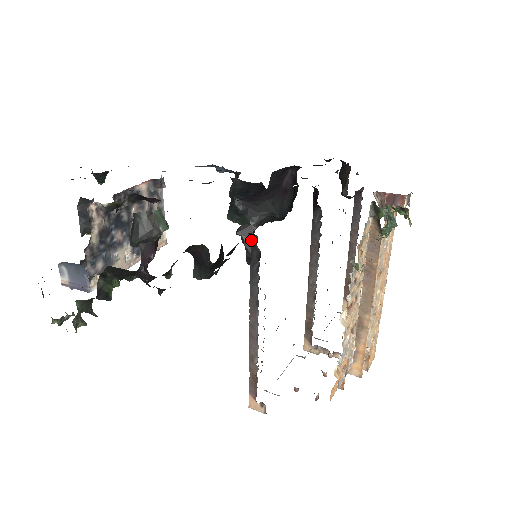
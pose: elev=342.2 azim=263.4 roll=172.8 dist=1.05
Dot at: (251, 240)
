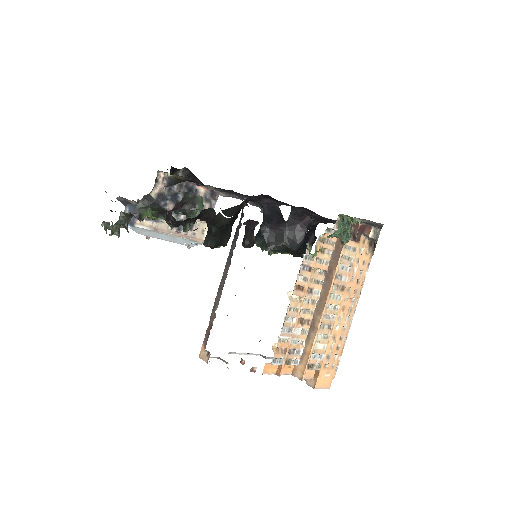
Dot at: (242, 208)
